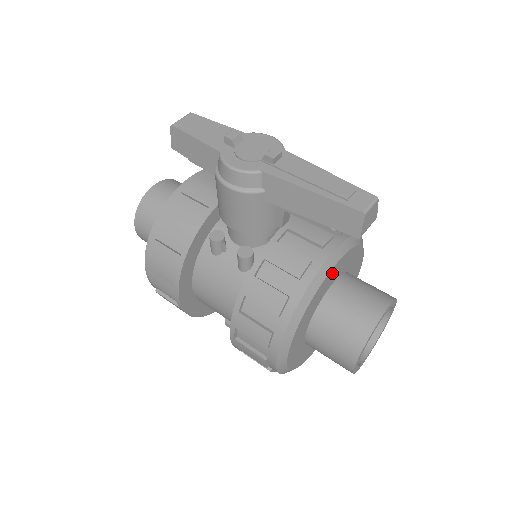
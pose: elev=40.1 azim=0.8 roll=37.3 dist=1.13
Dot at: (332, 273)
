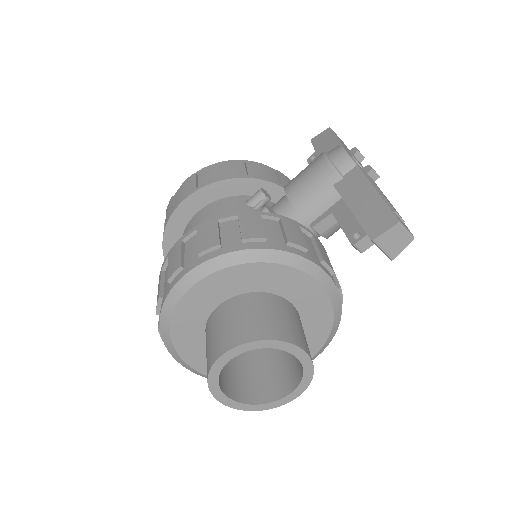
Dot at: (304, 283)
